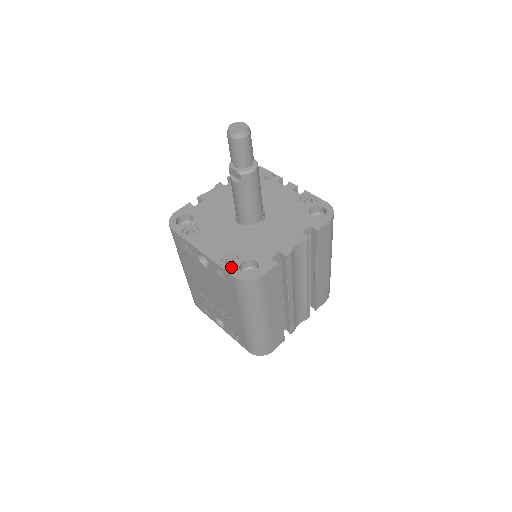
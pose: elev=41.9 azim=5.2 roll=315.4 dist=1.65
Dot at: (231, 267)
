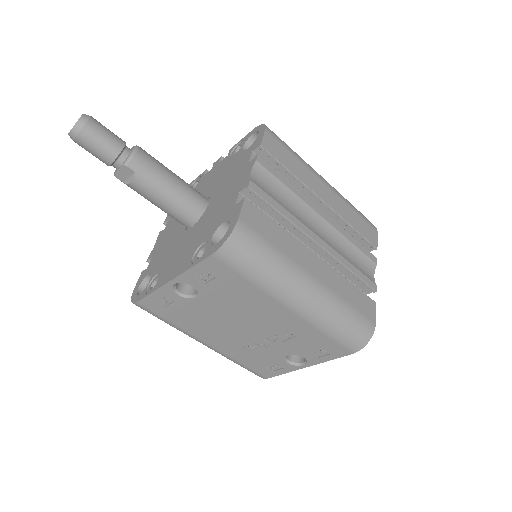
Dot at: (204, 254)
